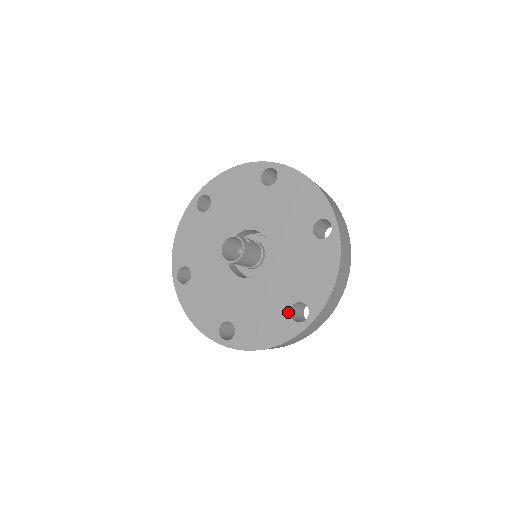
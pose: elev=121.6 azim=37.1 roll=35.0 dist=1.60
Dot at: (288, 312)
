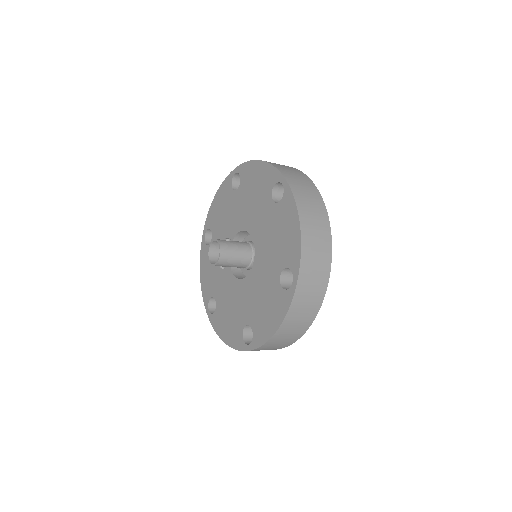
Dot at: (279, 285)
